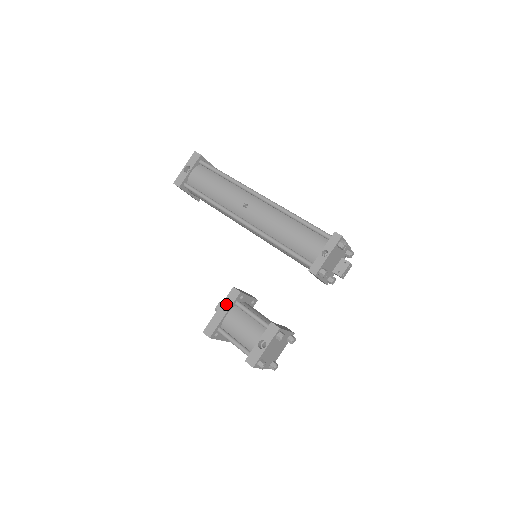
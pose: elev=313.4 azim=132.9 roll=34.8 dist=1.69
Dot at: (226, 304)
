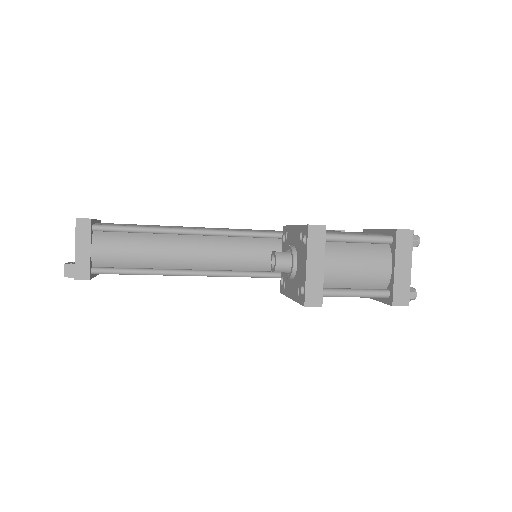
Dot at: occluded
